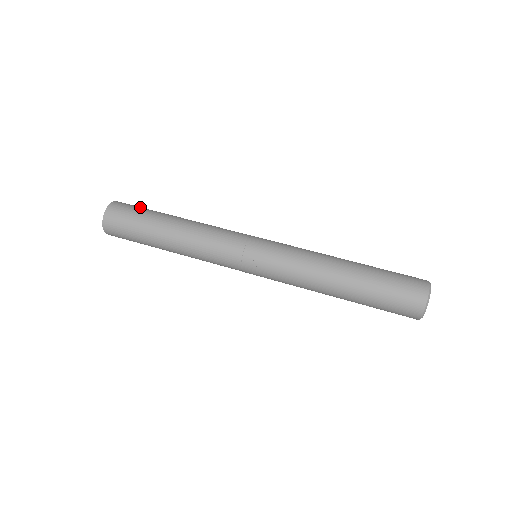
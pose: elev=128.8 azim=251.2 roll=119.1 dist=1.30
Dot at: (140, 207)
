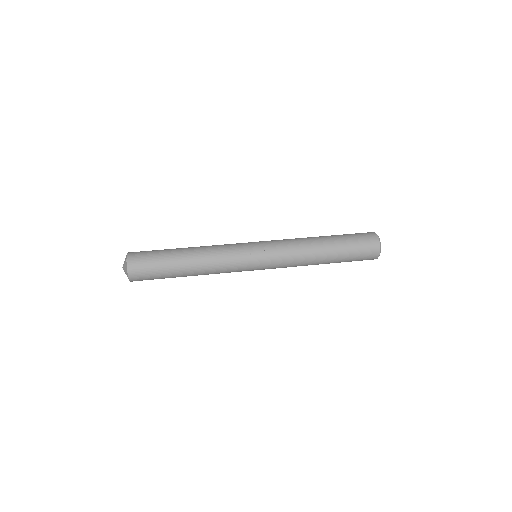
Dot at: occluded
